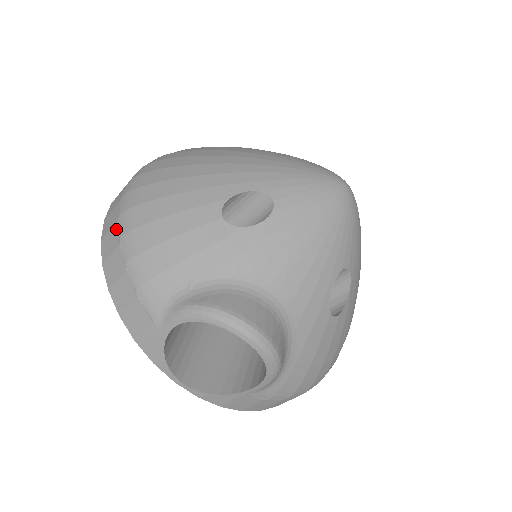
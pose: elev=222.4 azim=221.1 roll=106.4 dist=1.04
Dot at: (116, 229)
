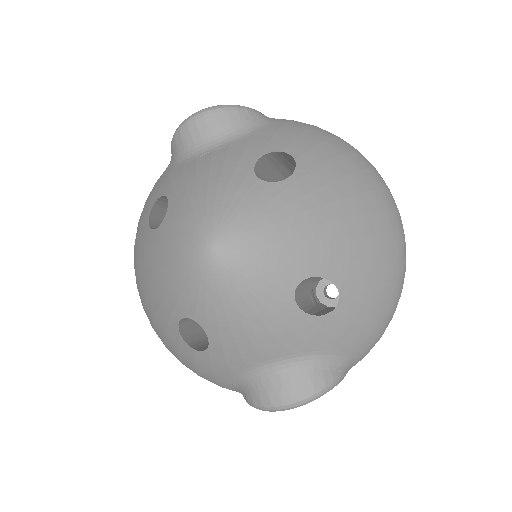
Dot at: occluded
